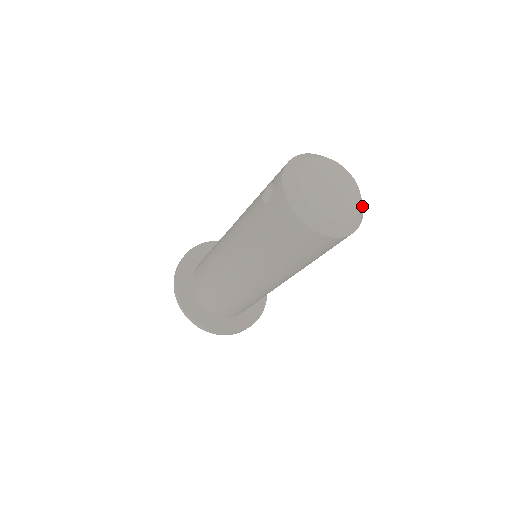
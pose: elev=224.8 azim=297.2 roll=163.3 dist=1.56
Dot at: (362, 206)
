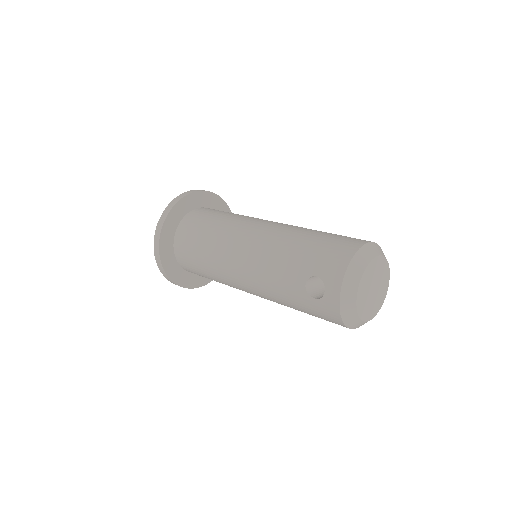
Dot at: occluded
